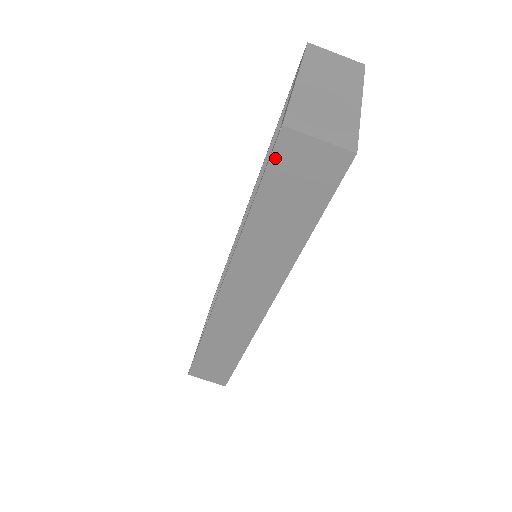
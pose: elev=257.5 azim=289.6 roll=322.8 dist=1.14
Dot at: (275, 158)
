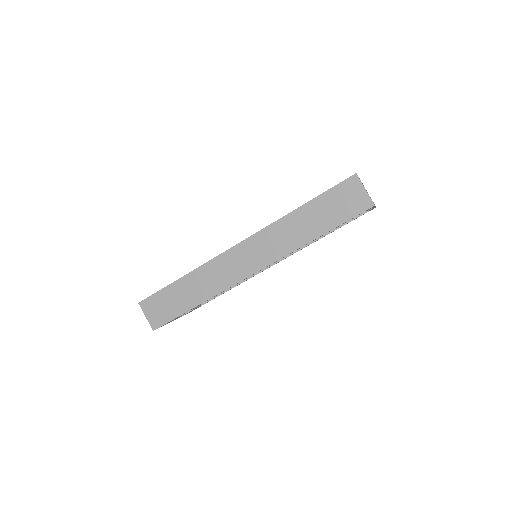
Dot at: (341, 185)
